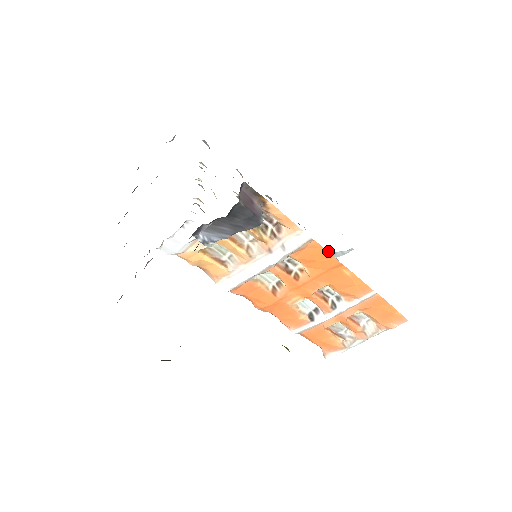
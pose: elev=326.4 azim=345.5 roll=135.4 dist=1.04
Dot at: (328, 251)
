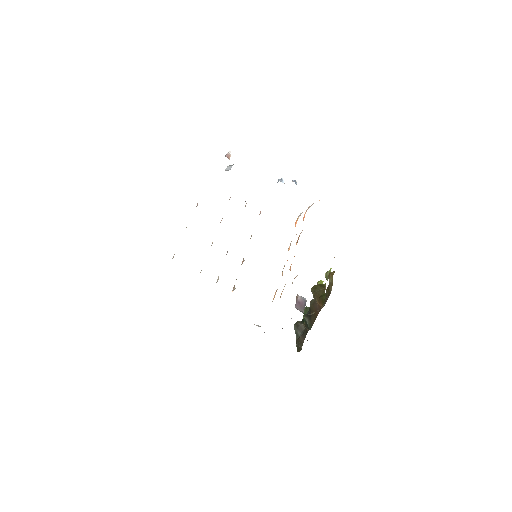
Dot at: (228, 167)
